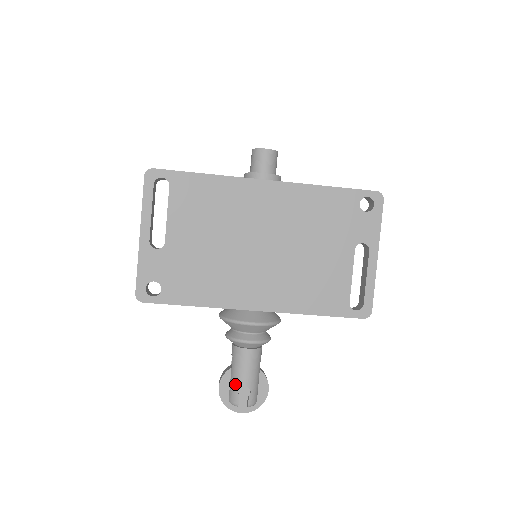
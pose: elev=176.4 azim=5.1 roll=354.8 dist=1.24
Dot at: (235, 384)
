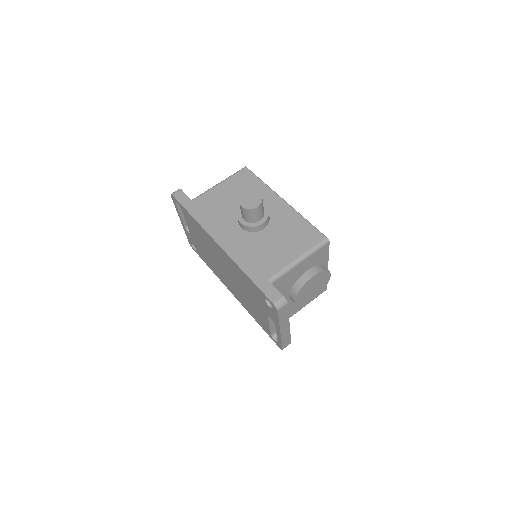
Dot at: occluded
